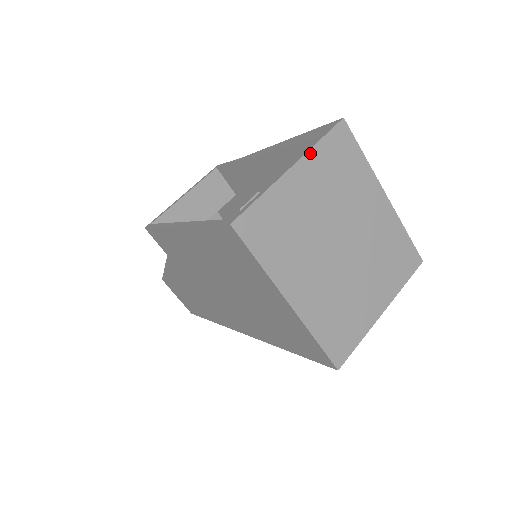
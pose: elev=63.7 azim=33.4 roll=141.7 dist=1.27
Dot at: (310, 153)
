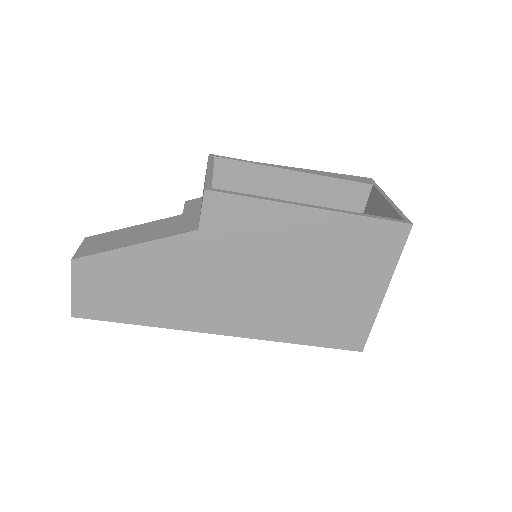
Dot at: occluded
